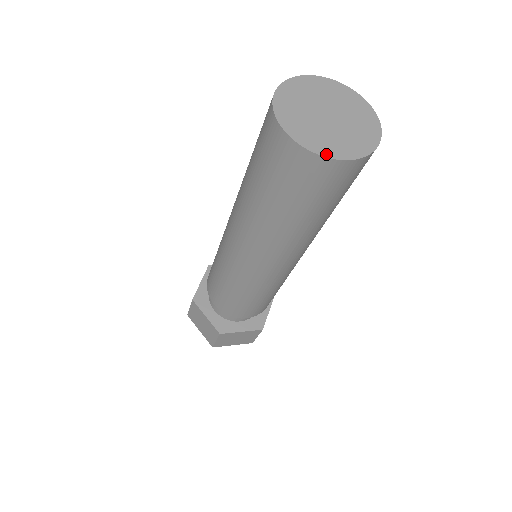
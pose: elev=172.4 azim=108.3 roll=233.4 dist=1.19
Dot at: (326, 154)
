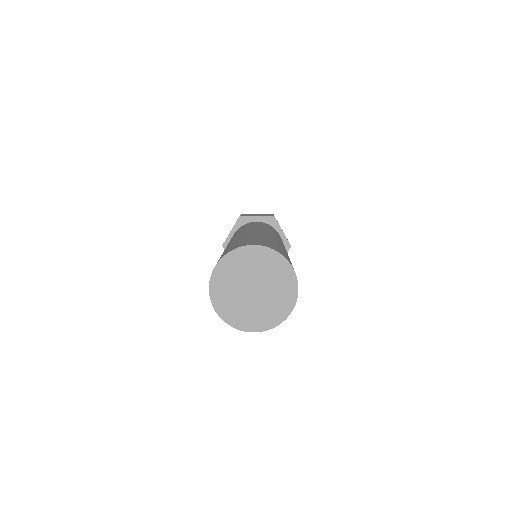
Dot at: (240, 327)
